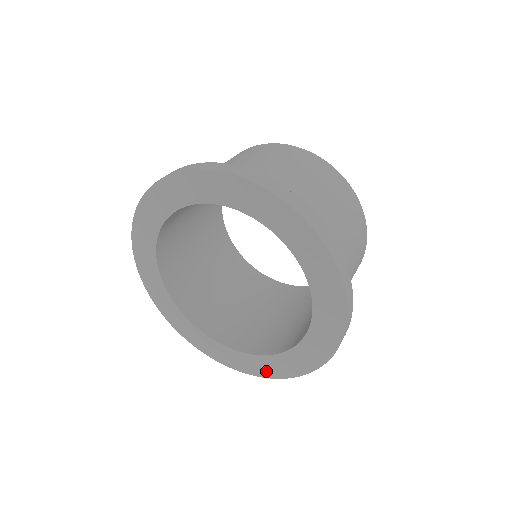
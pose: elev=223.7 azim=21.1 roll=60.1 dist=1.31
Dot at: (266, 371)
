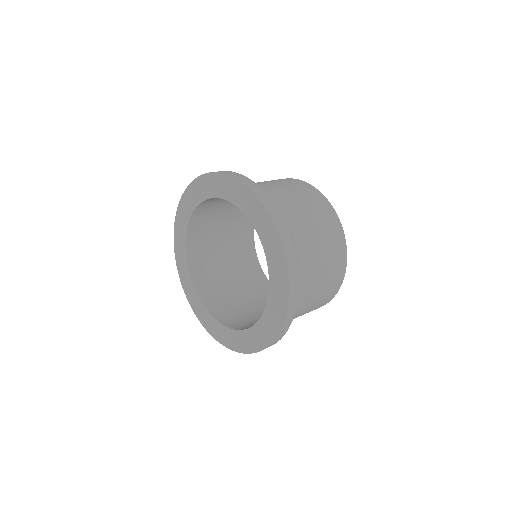
Dot at: (282, 298)
